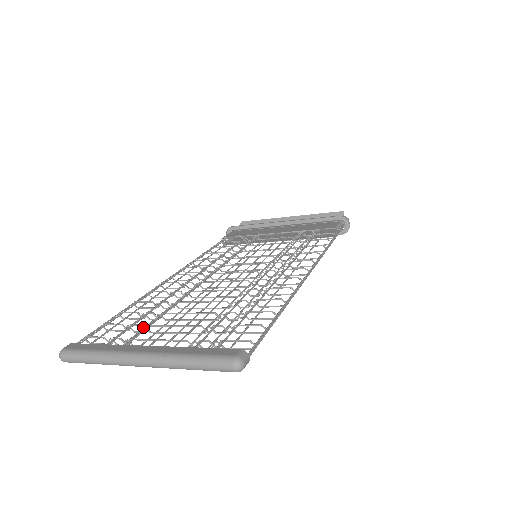
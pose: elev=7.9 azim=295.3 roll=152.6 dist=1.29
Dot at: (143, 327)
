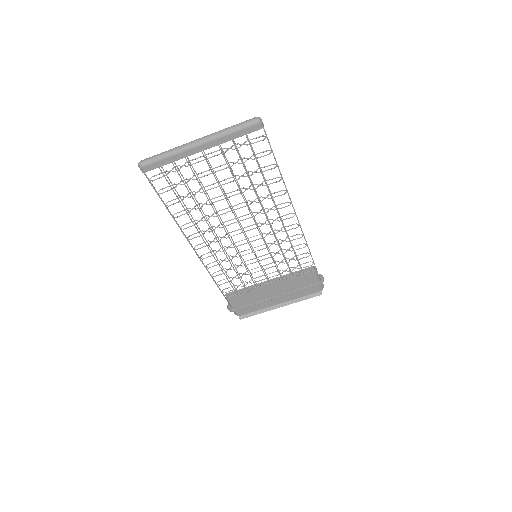
Dot at: (190, 179)
